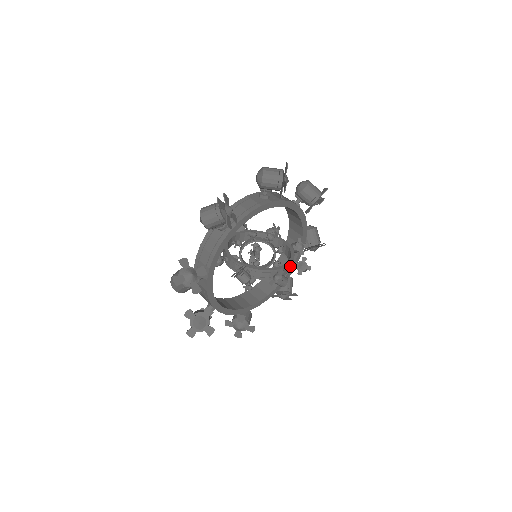
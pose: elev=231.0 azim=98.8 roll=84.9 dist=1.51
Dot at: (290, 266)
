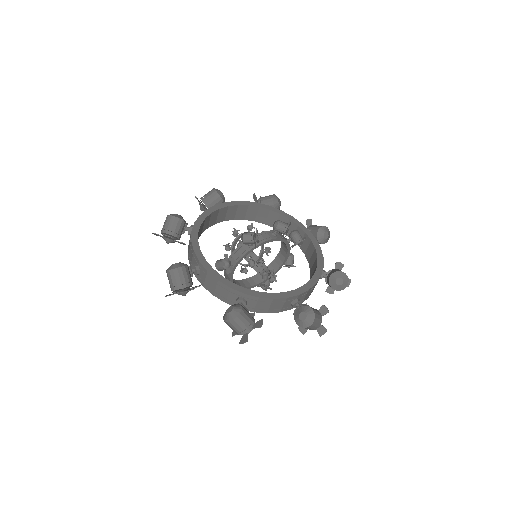
Dot at: (259, 281)
